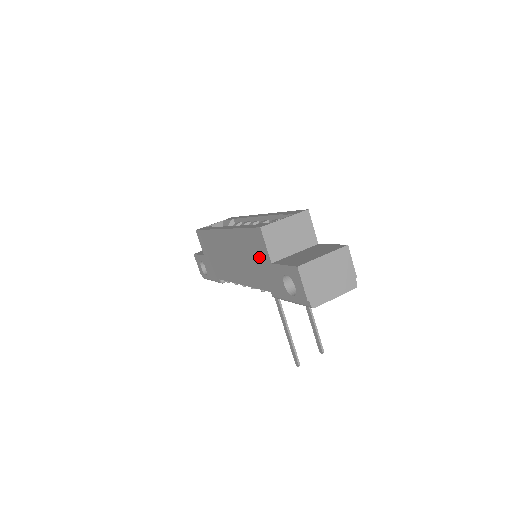
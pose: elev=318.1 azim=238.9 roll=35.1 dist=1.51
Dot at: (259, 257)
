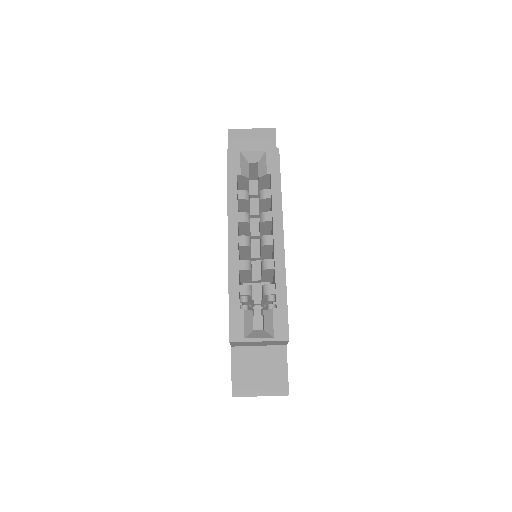
Dot at: occluded
